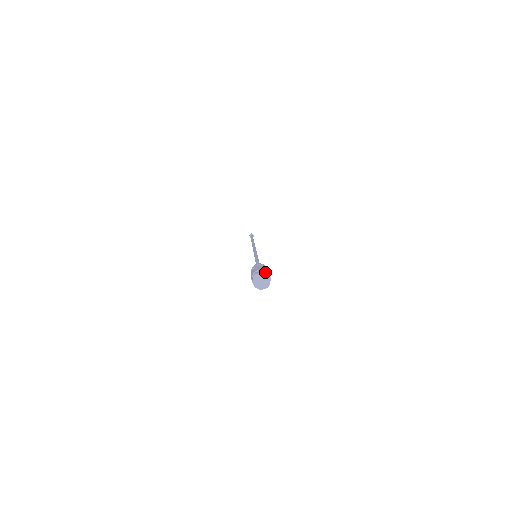
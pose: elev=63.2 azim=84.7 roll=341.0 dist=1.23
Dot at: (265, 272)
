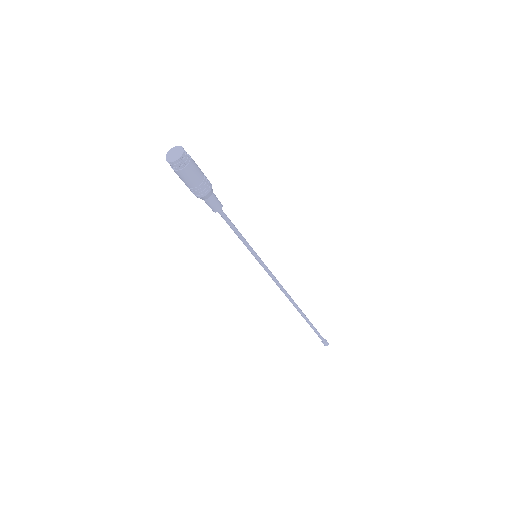
Dot at: (173, 152)
